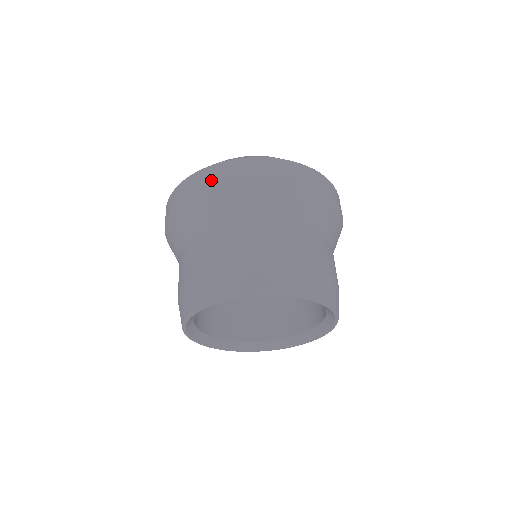
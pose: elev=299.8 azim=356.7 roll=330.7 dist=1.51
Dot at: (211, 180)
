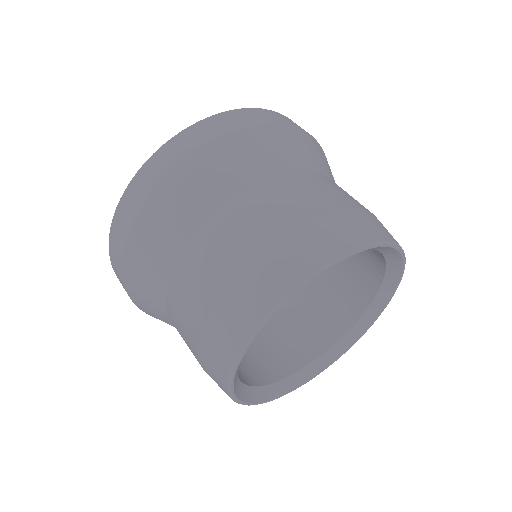
Dot at: (151, 184)
